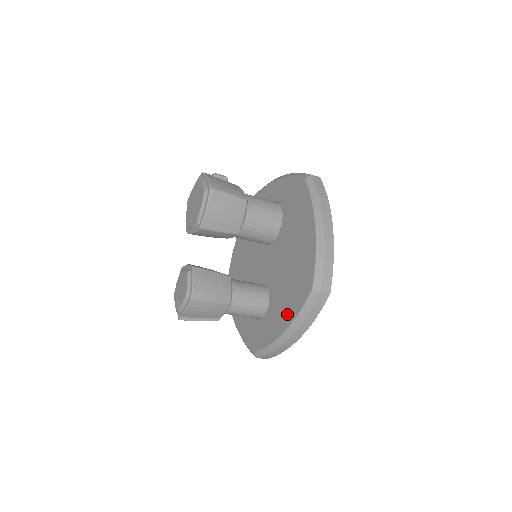
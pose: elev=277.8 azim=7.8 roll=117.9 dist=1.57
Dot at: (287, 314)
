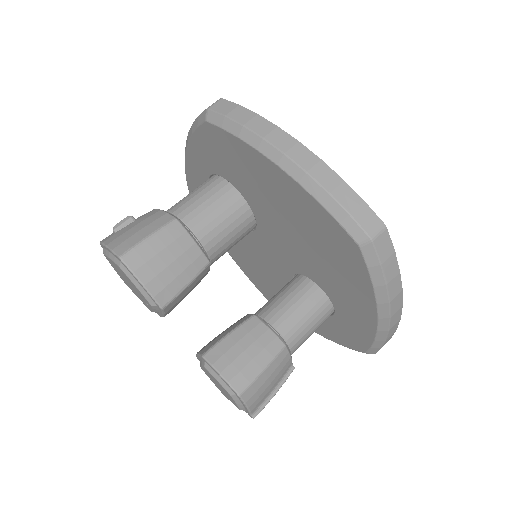
Dot at: (359, 294)
